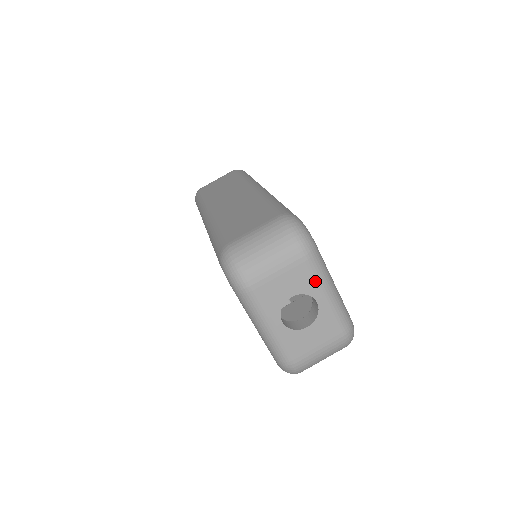
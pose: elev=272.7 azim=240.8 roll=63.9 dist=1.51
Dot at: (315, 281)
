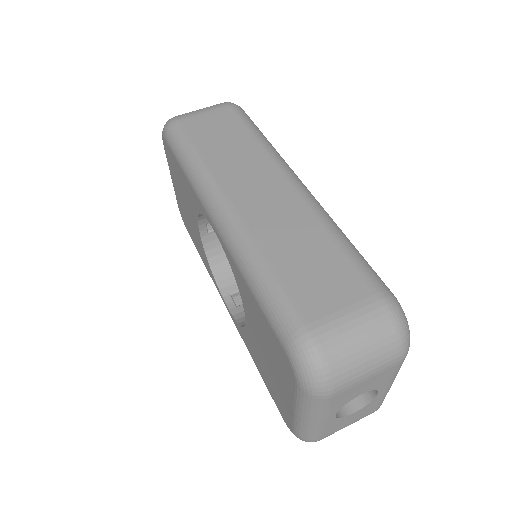
Dot at: (391, 378)
